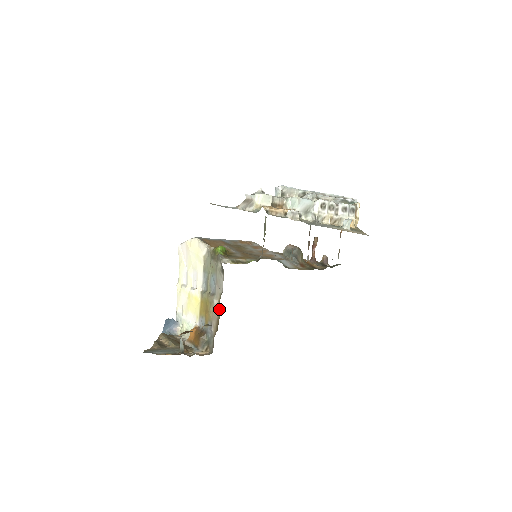
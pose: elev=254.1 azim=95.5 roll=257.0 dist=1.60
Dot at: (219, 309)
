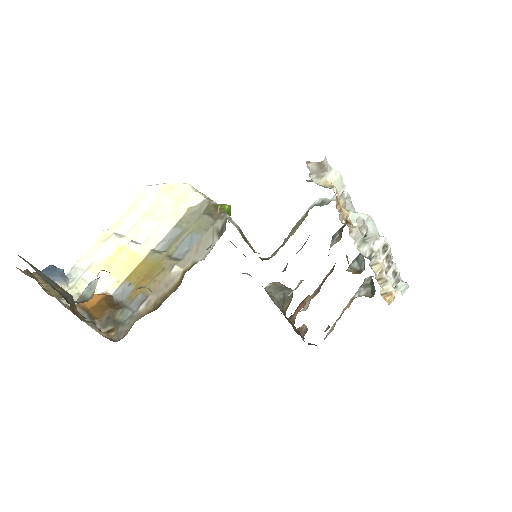
Dot at: (178, 281)
